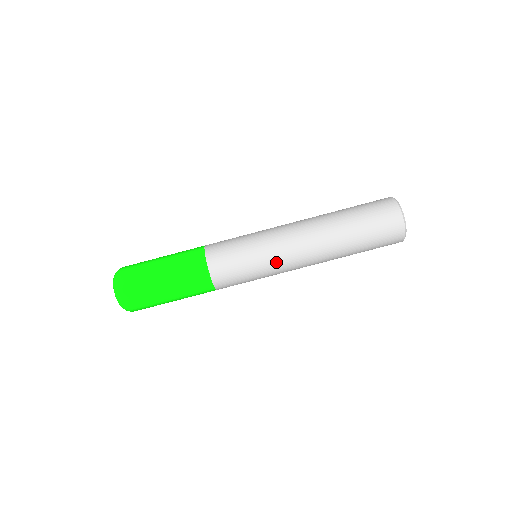
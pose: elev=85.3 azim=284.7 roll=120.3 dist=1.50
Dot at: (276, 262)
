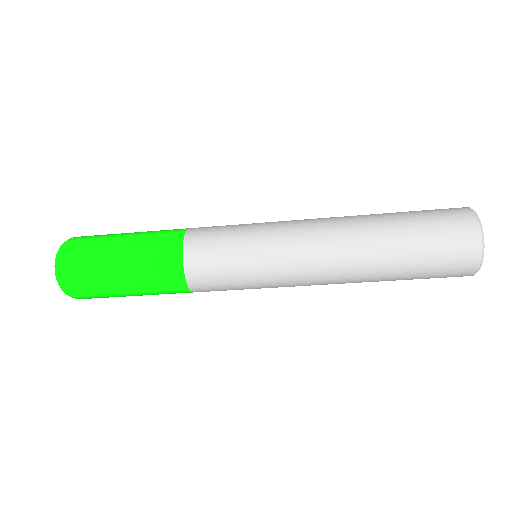
Dot at: (280, 270)
